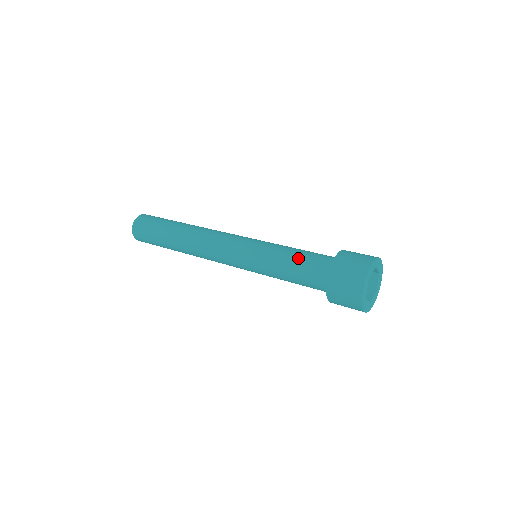
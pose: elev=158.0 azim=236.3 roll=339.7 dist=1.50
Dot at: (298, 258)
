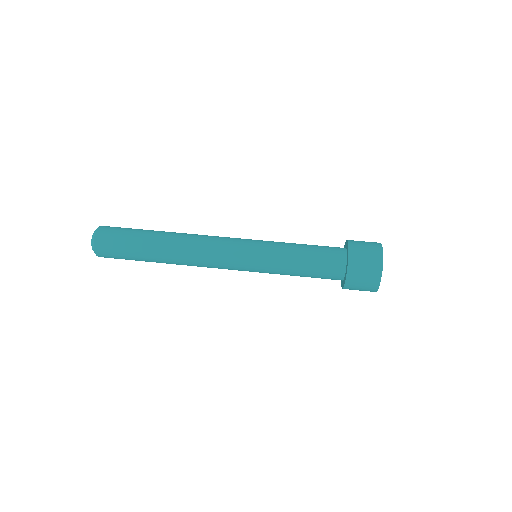
Dot at: (308, 269)
